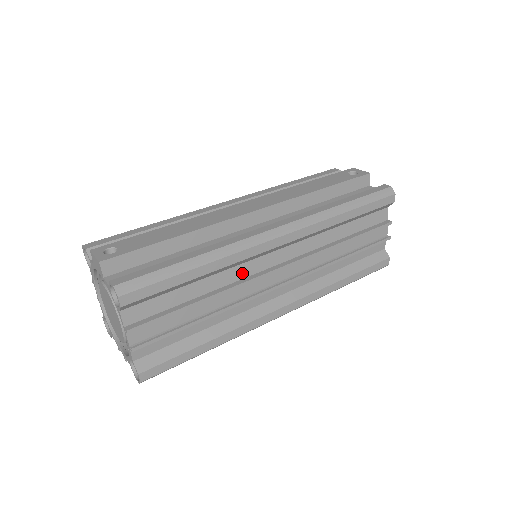
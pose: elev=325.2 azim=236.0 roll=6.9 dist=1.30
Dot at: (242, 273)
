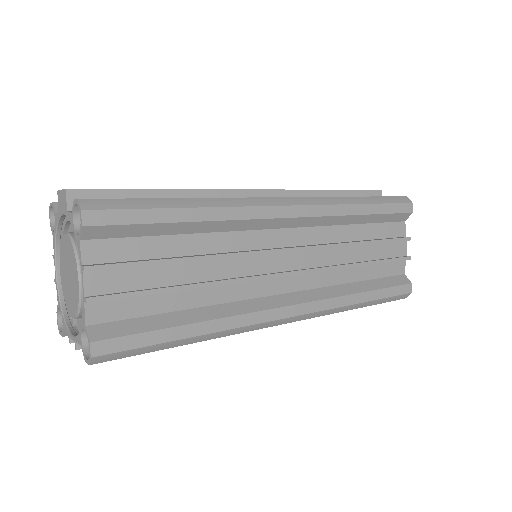
Dot at: (241, 243)
